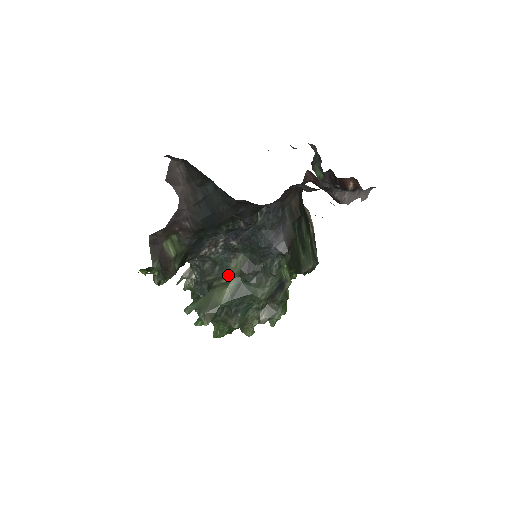
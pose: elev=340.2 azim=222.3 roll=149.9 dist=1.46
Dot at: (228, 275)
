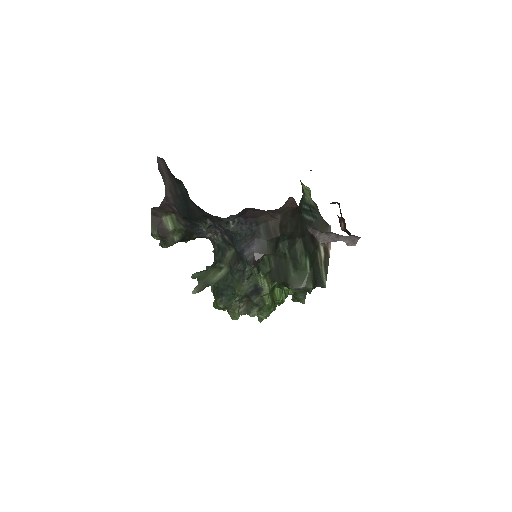
Dot at: (224, 262)
